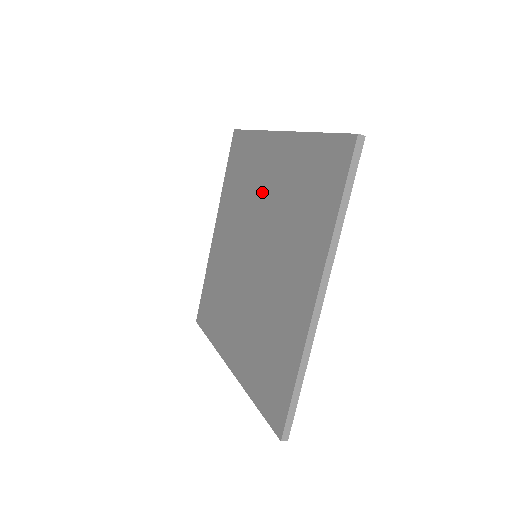
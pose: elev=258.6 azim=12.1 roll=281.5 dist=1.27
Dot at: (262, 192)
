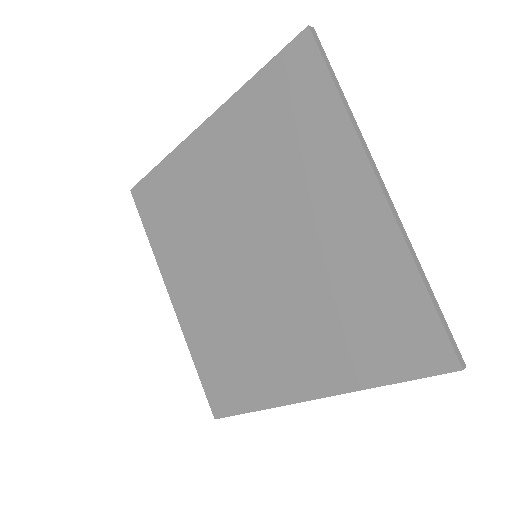
Dot at: (306, 214)
